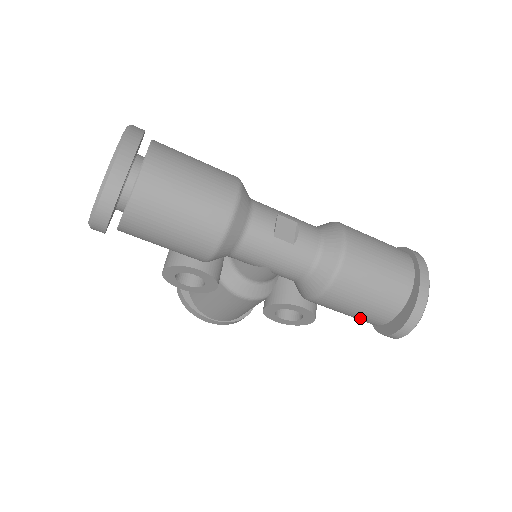
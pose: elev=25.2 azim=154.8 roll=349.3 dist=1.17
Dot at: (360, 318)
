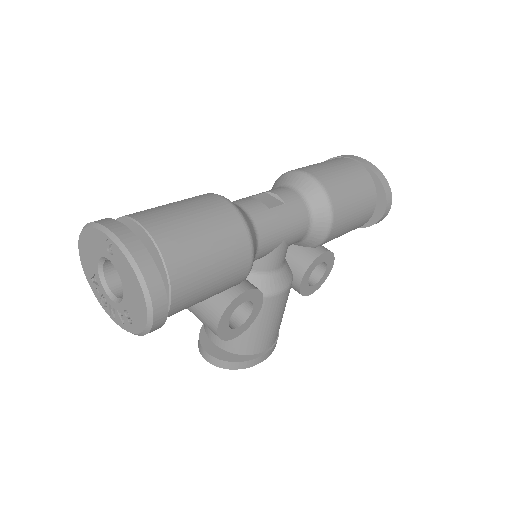
Dot at: (359, 222)
